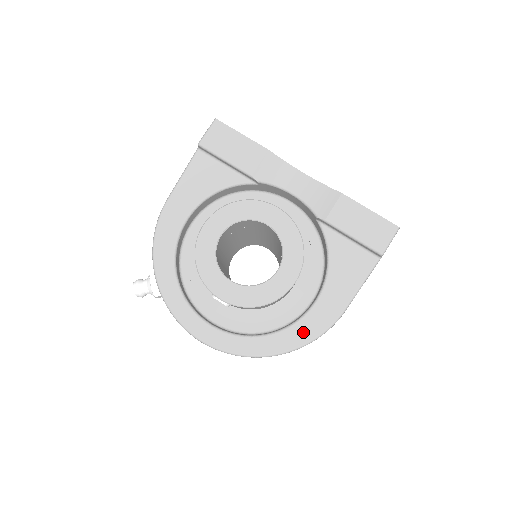
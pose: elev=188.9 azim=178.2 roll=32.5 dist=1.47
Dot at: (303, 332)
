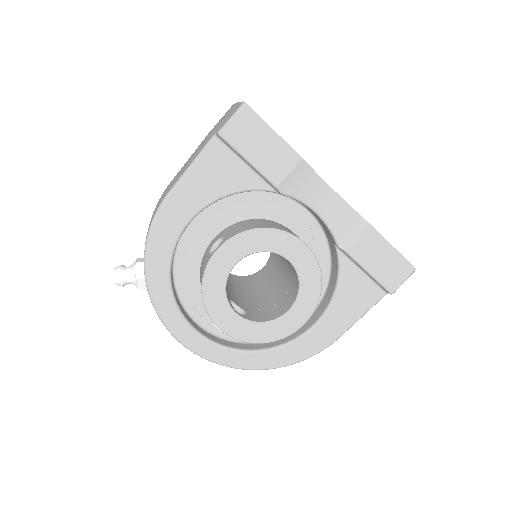
Dot at: (295, 352)
